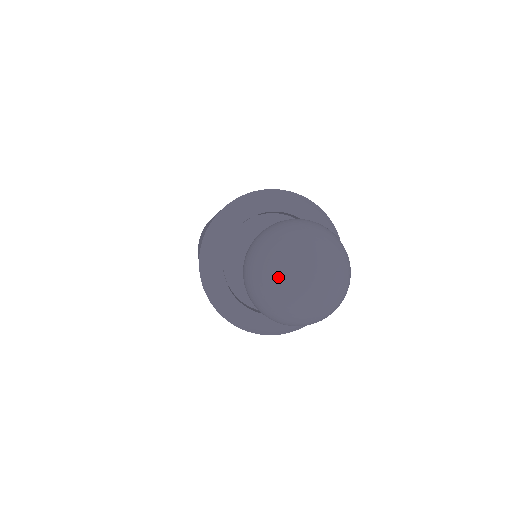
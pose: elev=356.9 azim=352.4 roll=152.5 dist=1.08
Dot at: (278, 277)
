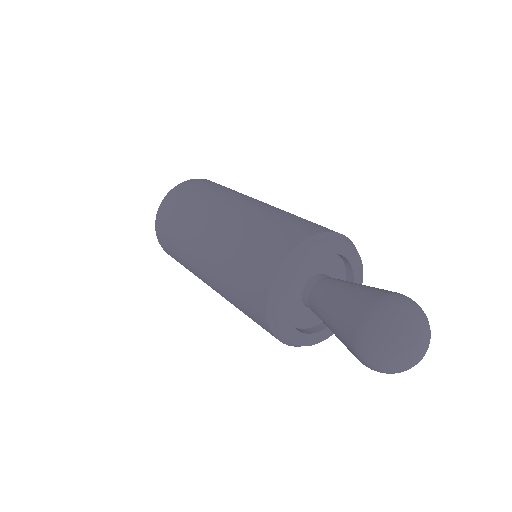
Dot at: (405, 348)
